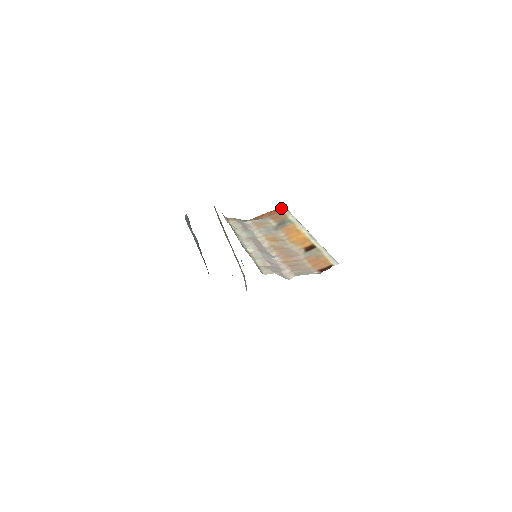
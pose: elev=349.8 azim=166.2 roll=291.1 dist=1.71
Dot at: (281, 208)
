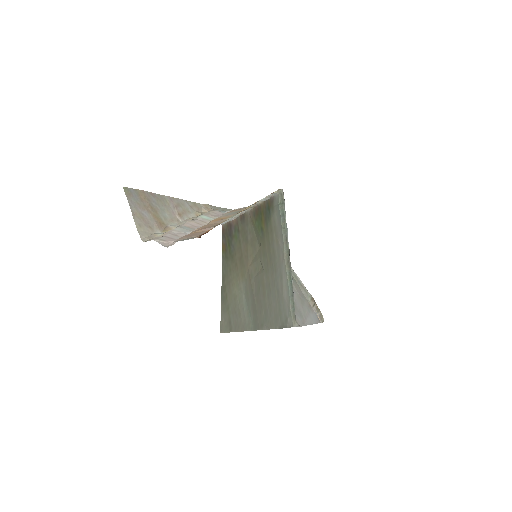
Dot at: (271, 193)
